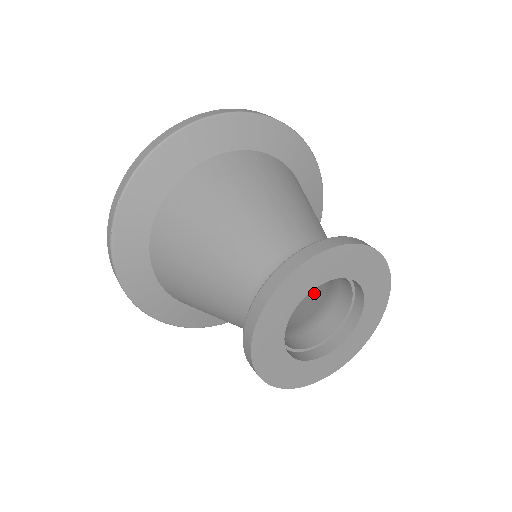
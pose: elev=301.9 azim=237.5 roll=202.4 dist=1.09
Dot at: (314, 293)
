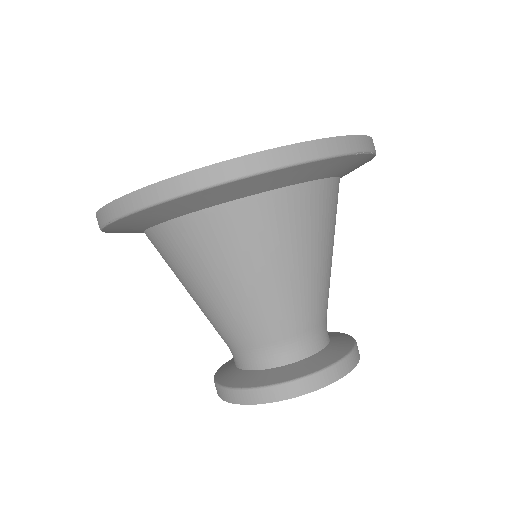
Dot at: occluded
